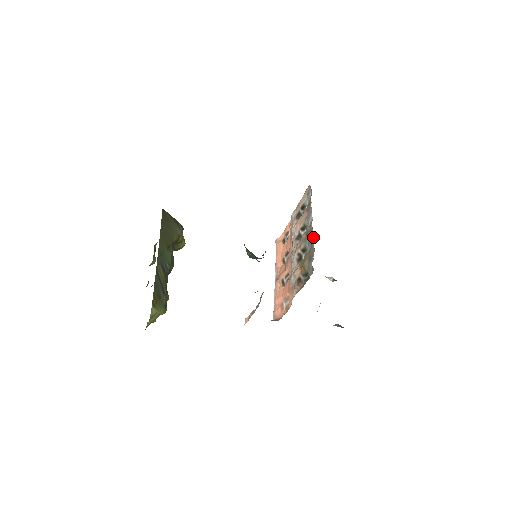
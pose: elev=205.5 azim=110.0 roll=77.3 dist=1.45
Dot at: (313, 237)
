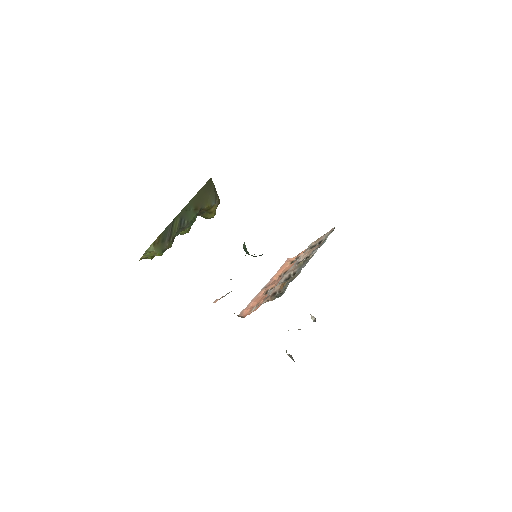
Dot at: occluded
